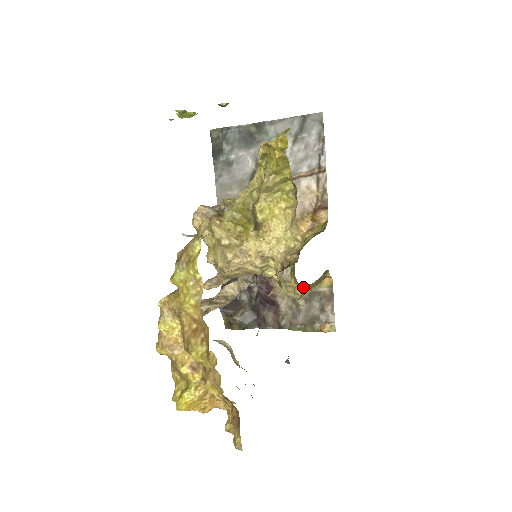
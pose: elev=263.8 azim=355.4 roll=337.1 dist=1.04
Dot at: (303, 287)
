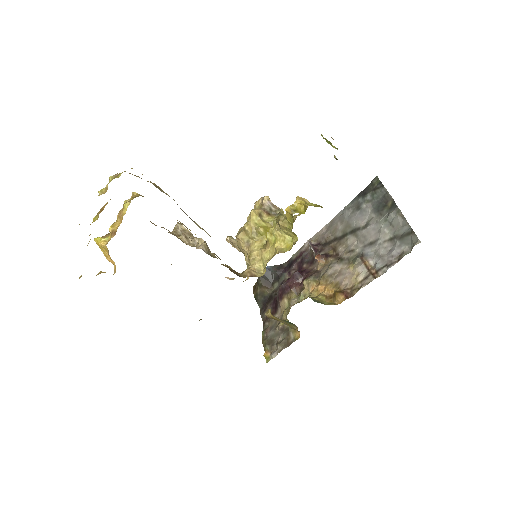
Dot at: occluded
